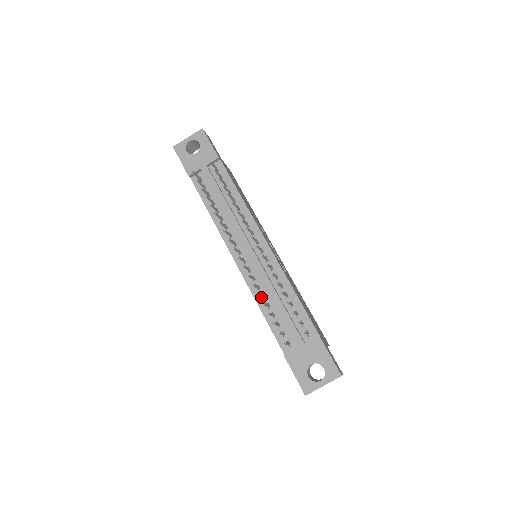
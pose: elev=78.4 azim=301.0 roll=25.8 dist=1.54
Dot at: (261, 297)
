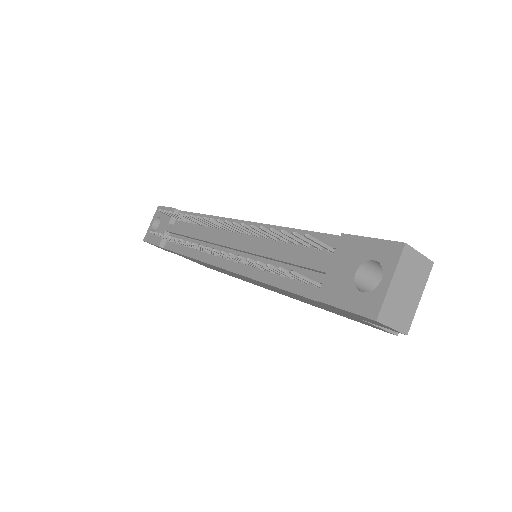
Dot at: (261, 271)
